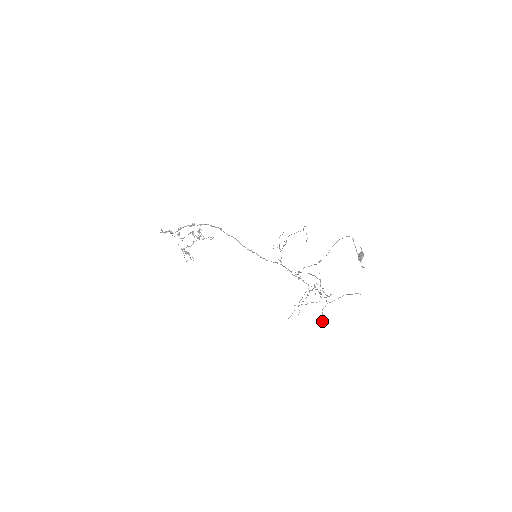
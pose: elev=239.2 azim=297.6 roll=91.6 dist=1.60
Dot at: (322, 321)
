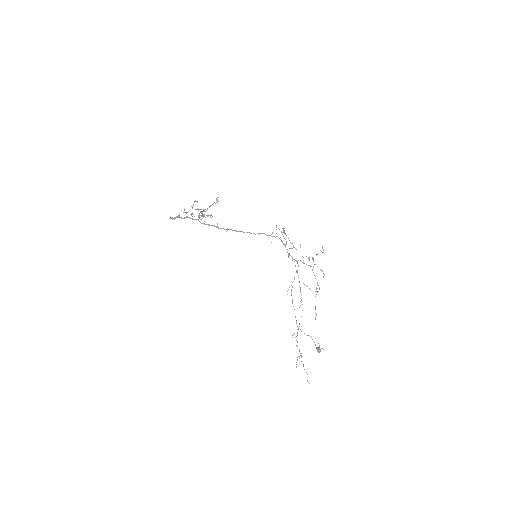
Dot at: occluded
